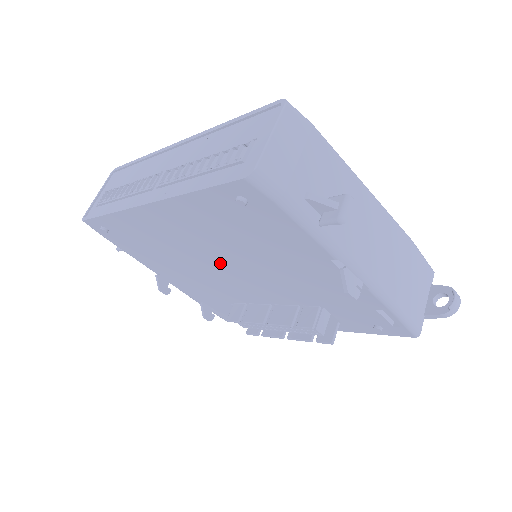
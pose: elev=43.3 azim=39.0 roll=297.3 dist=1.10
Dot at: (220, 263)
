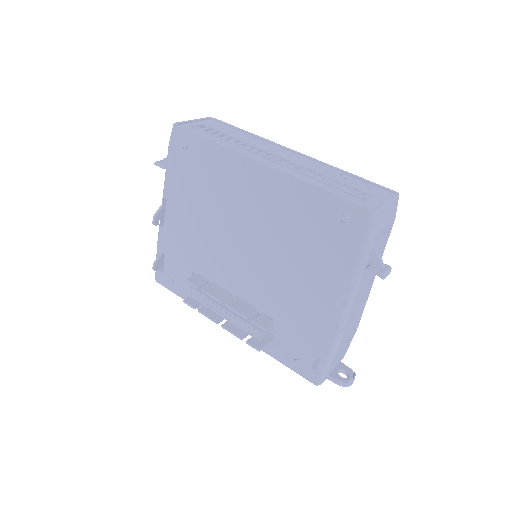
Dot at: (247, 239)
